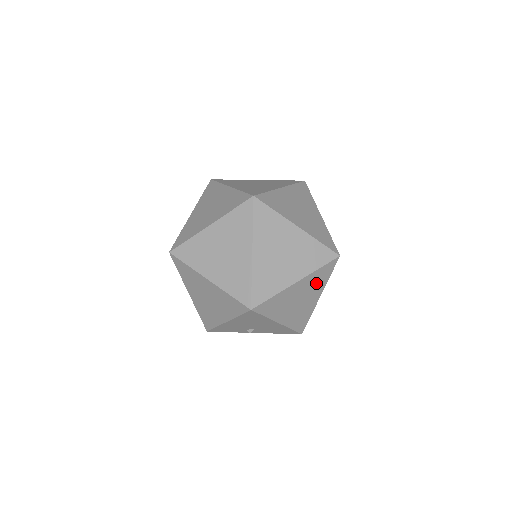
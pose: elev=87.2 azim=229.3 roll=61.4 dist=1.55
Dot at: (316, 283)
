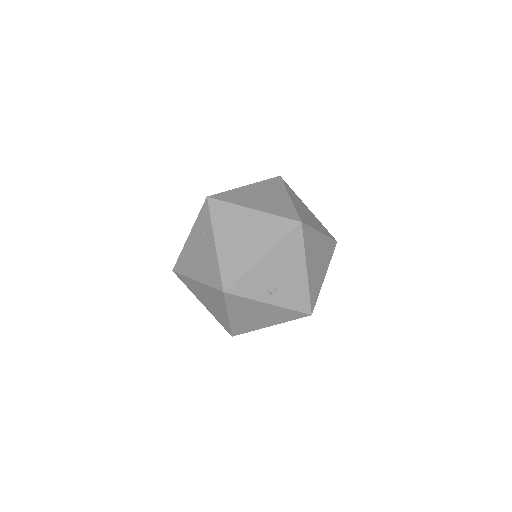
Dot at: (326, 253)
